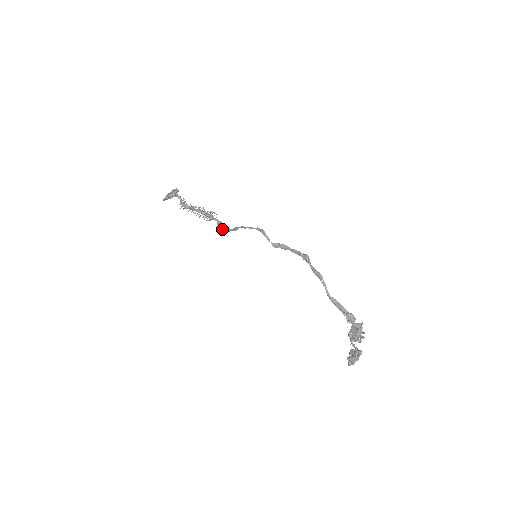
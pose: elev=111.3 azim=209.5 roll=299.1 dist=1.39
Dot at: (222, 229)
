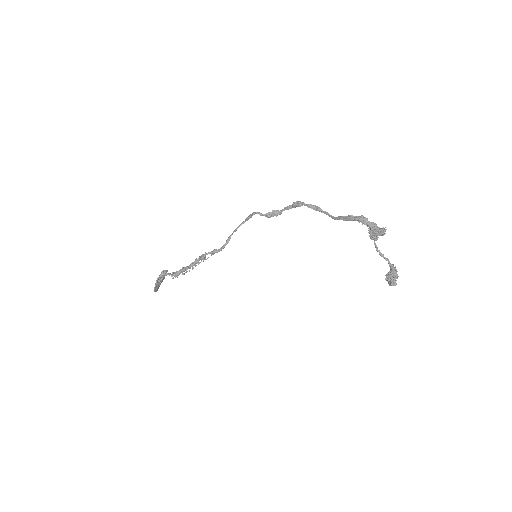
Dot at: (216, 251)
